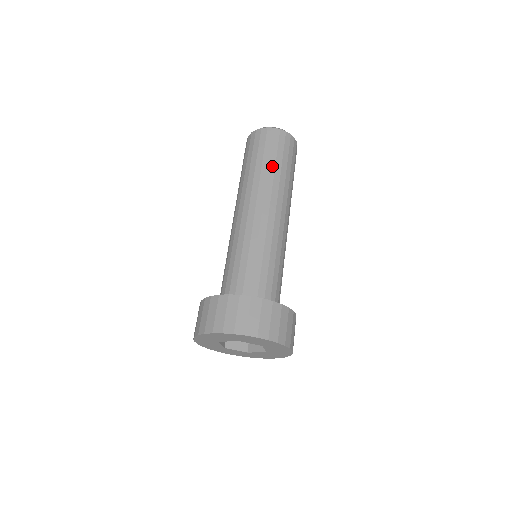
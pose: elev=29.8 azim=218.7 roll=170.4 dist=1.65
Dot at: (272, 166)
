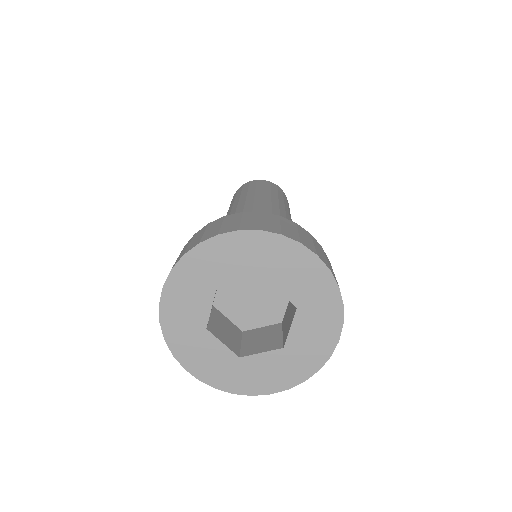
Dot at: (244, 193)
